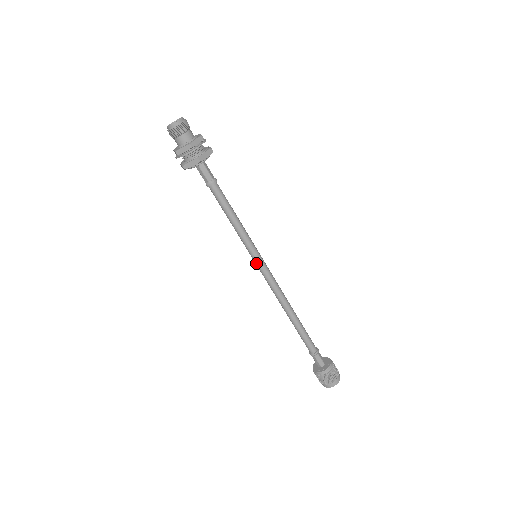
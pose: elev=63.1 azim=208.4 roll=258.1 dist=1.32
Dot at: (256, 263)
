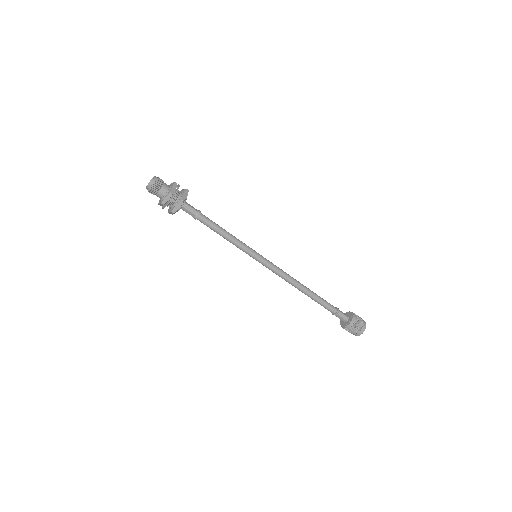
Dot at: occluded
